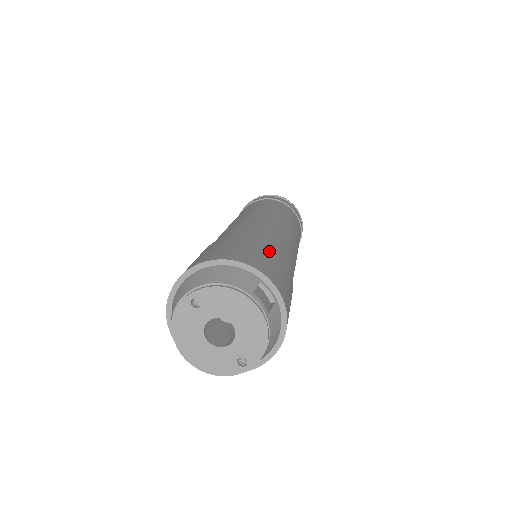
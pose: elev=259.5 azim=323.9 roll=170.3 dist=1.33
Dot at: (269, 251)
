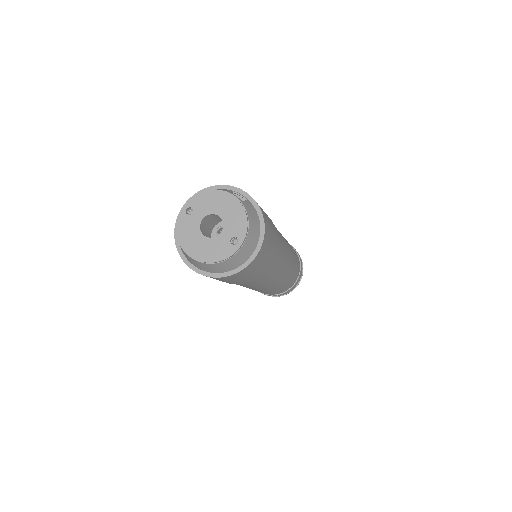
Dot at: occluded
